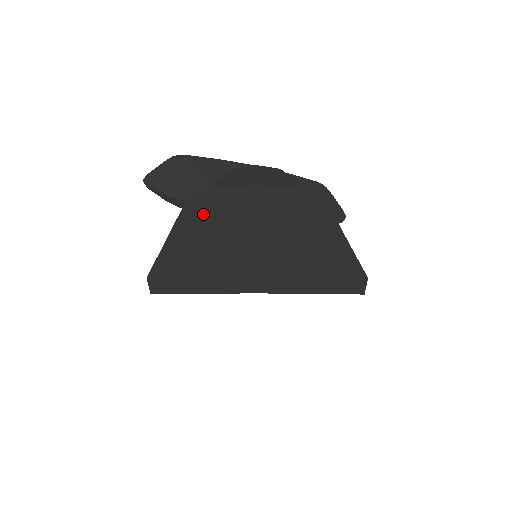
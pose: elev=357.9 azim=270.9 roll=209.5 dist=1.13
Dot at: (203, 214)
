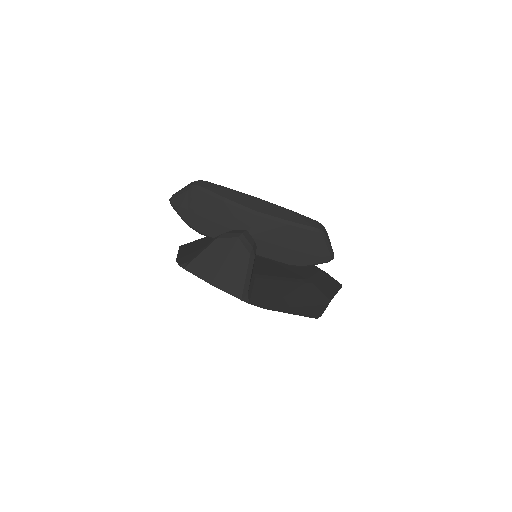
Dot at: occluded
